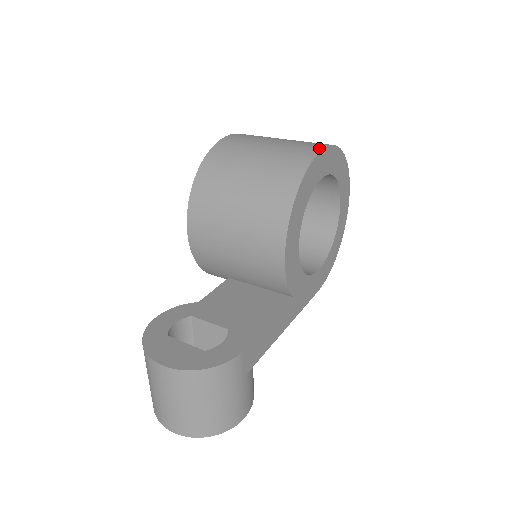
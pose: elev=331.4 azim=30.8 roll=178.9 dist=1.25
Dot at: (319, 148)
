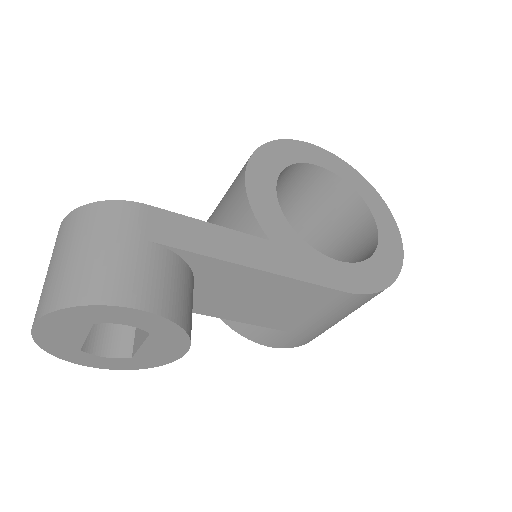
Dot at: occluded
